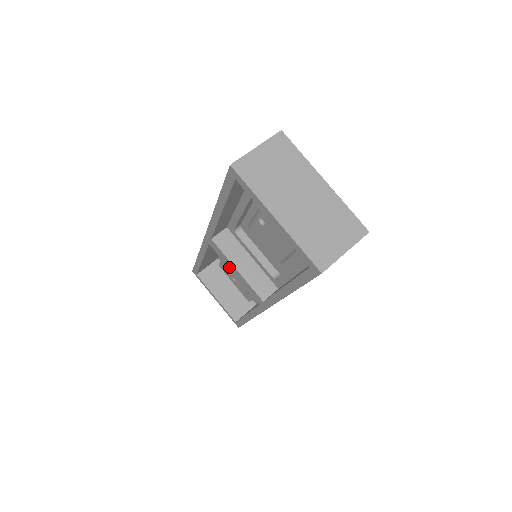
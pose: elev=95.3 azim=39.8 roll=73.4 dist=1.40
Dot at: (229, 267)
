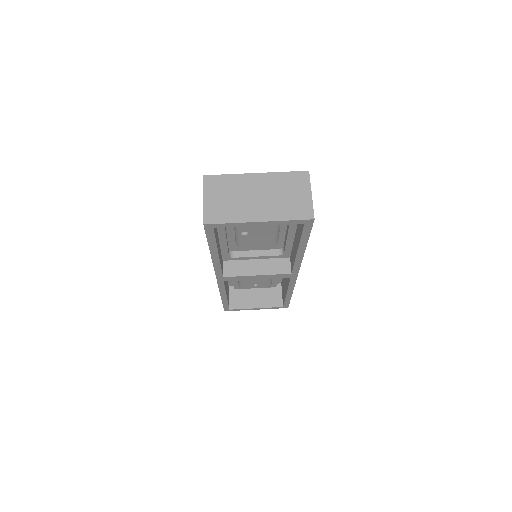
Dot at: occluded
